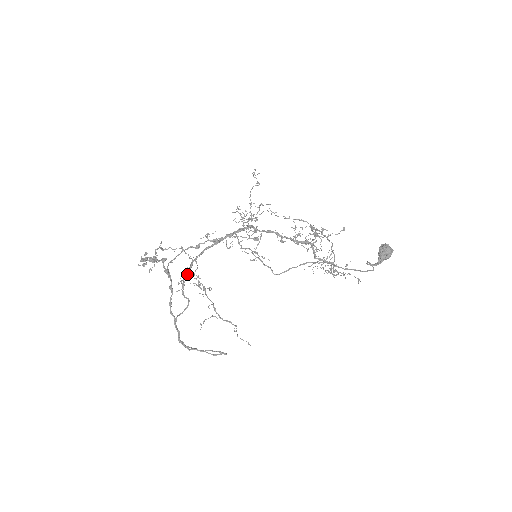
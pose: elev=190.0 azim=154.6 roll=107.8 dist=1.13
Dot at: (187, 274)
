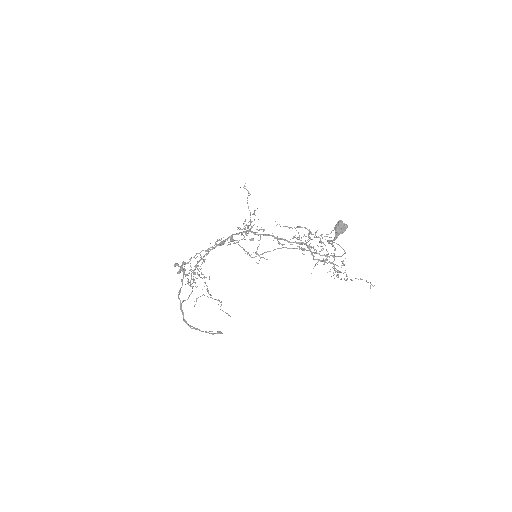
Dot at: (194, 269)
